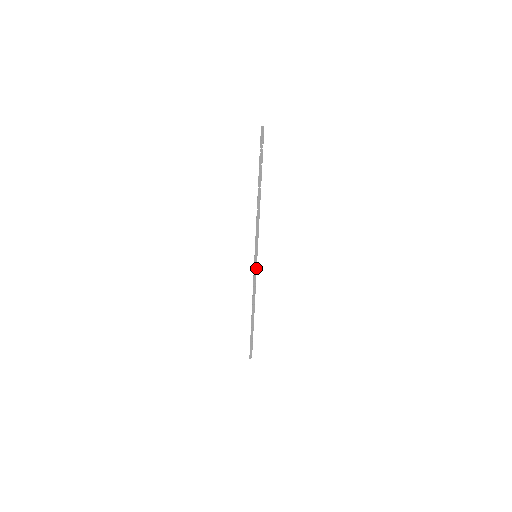
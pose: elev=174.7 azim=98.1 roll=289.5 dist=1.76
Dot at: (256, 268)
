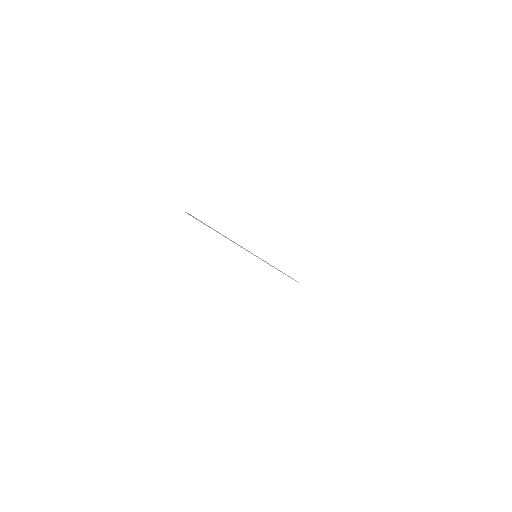
Dot at: (262, 260)
